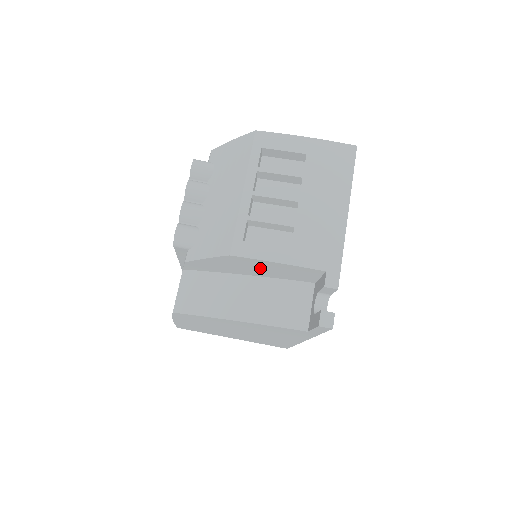
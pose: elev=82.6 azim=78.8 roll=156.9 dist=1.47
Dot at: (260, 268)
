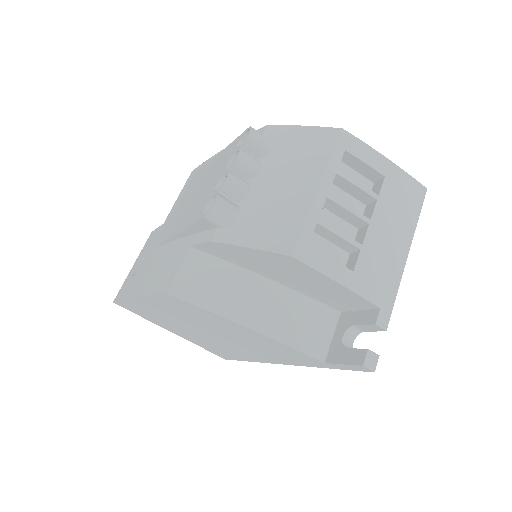
Dot at: (303, 279)
